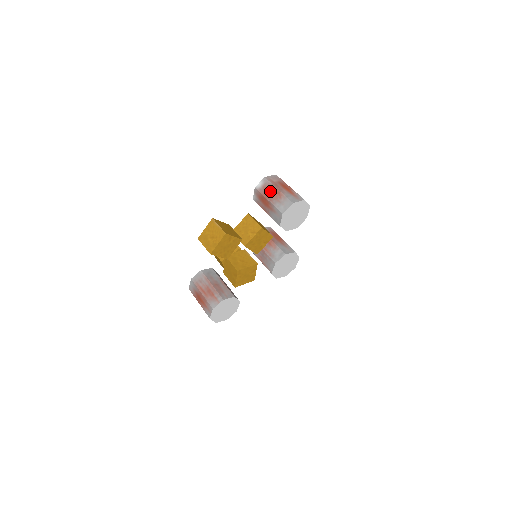
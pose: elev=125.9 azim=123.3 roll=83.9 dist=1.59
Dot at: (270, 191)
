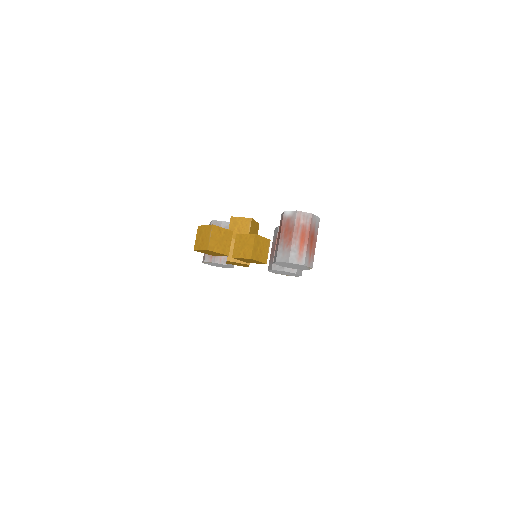
Dot at: (288, 230)
